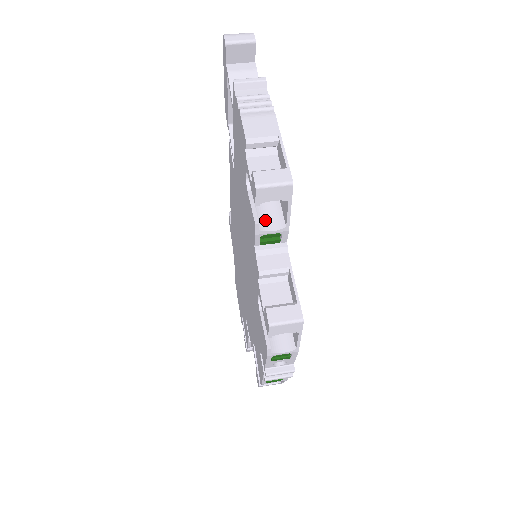
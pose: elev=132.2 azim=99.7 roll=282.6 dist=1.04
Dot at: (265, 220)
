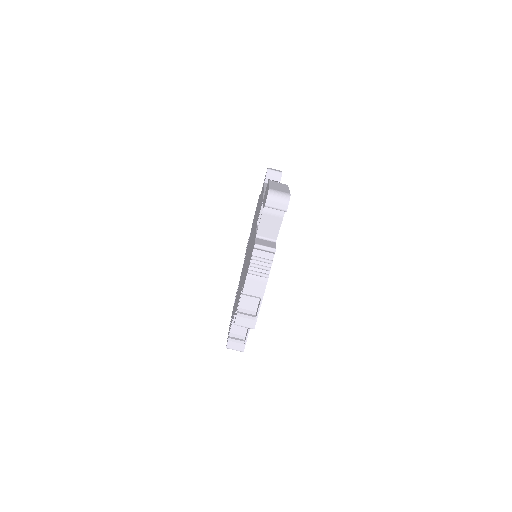
Dot at: occluded
